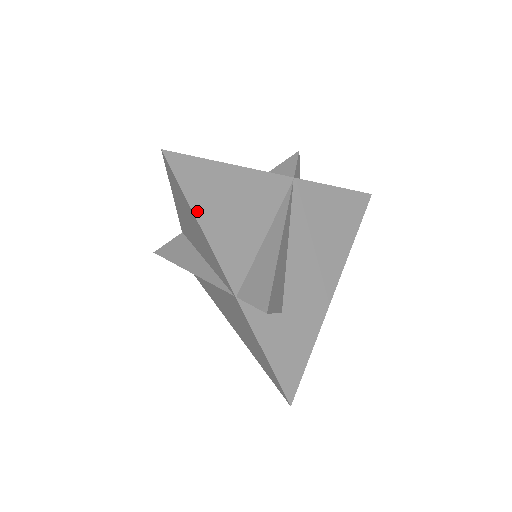
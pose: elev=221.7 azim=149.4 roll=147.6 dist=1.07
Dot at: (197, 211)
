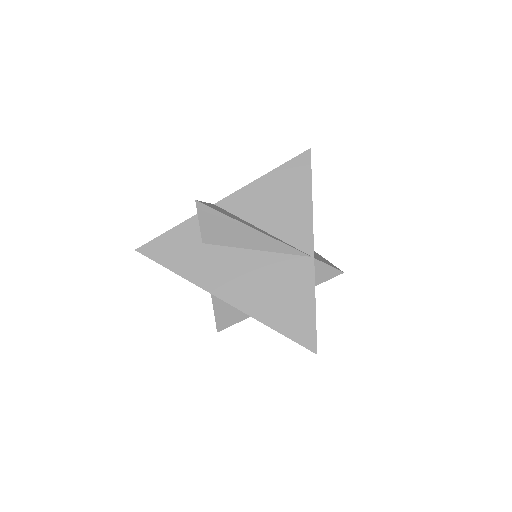
Dot at: (311, 193)
